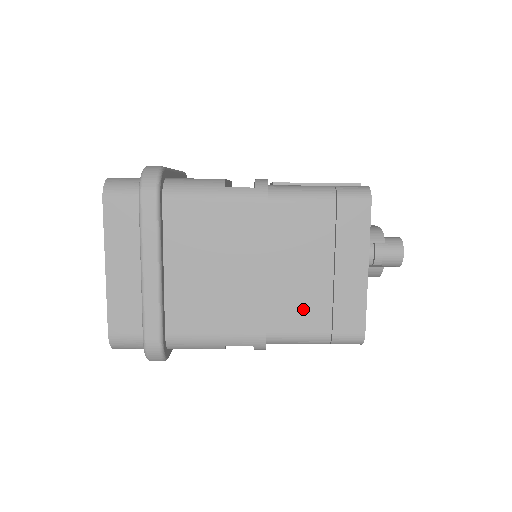
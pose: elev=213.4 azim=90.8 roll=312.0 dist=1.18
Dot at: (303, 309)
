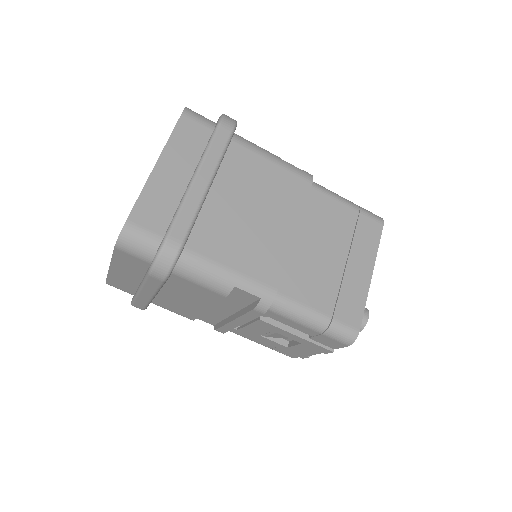
Dot at: (314, 284)
